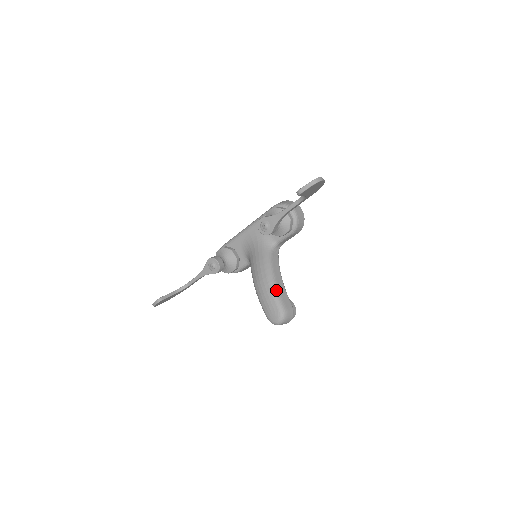
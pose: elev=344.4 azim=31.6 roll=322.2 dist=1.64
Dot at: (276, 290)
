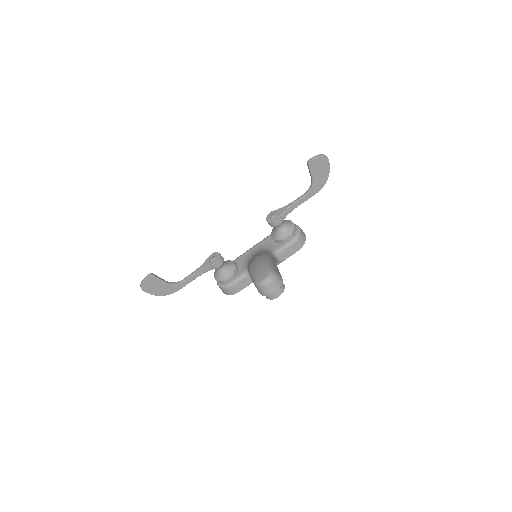
Dot at: (270, 261)
